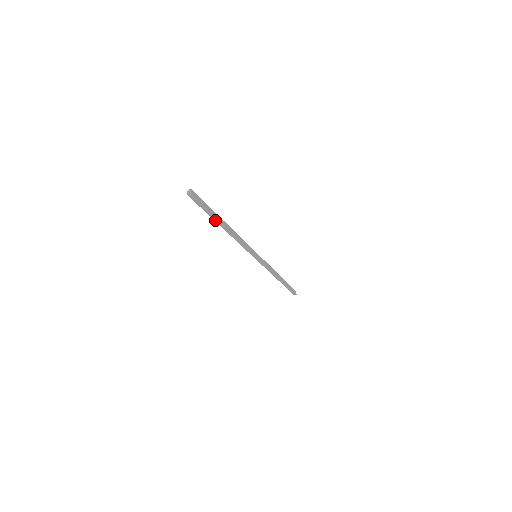
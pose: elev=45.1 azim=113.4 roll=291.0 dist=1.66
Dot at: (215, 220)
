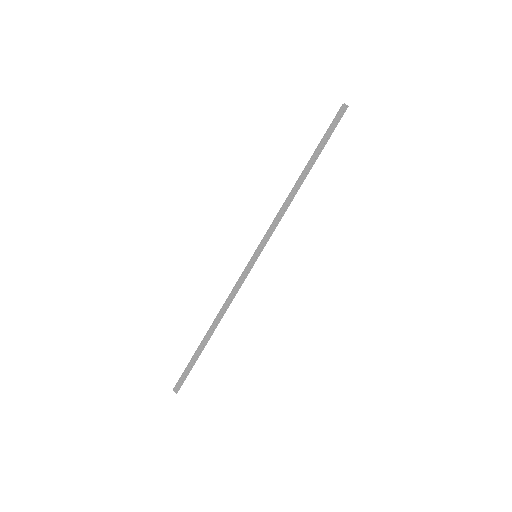
Dot at: (313, 157)
